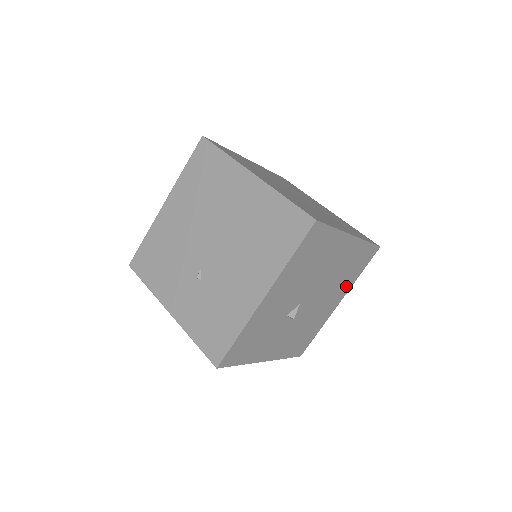
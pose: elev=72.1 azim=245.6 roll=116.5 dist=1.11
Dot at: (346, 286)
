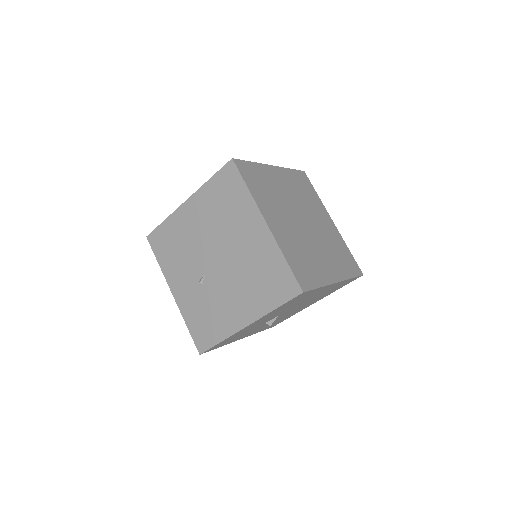
Dot at: (324, 296)
